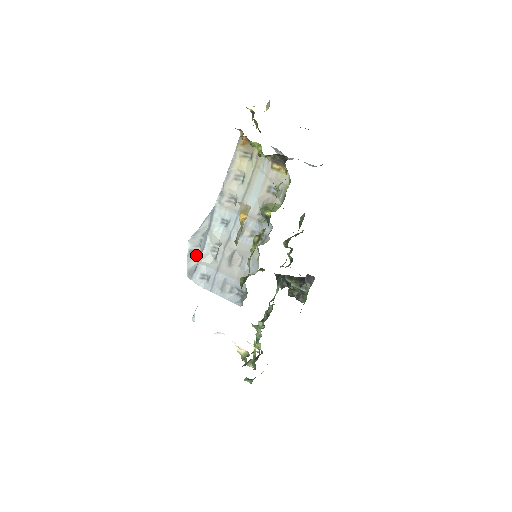
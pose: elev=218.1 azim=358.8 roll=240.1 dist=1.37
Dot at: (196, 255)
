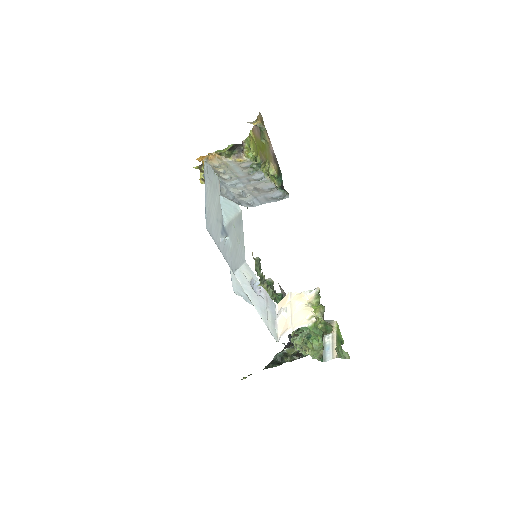
Dot at: (232, 200)
